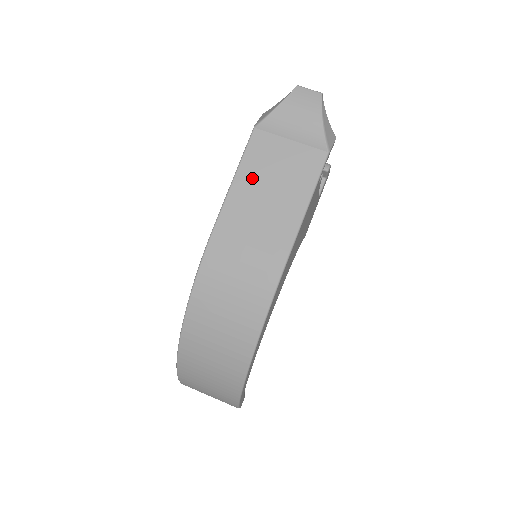
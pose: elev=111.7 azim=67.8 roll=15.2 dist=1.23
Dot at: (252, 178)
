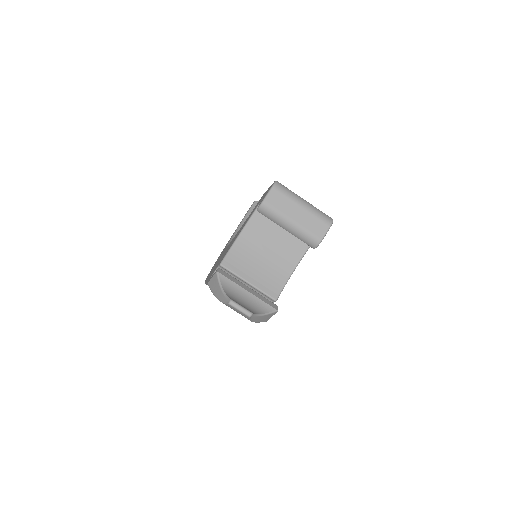
Dot at: occluded
